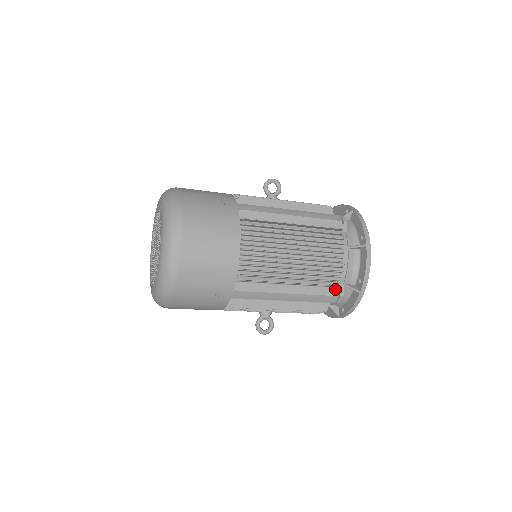
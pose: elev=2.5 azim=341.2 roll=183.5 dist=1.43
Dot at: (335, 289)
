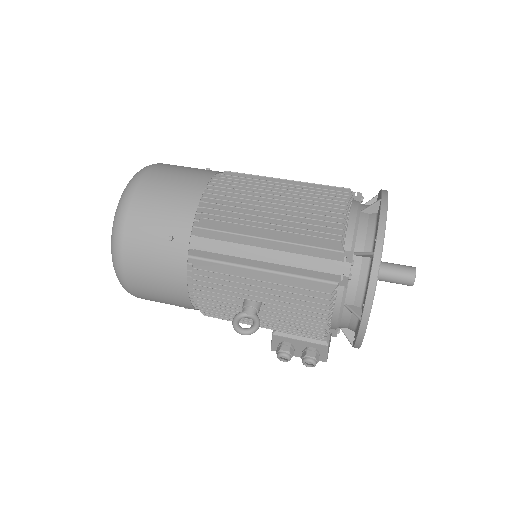
Dot at: (338, 253)
